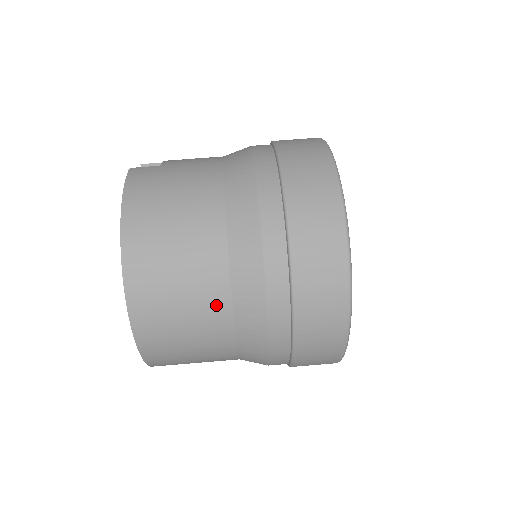
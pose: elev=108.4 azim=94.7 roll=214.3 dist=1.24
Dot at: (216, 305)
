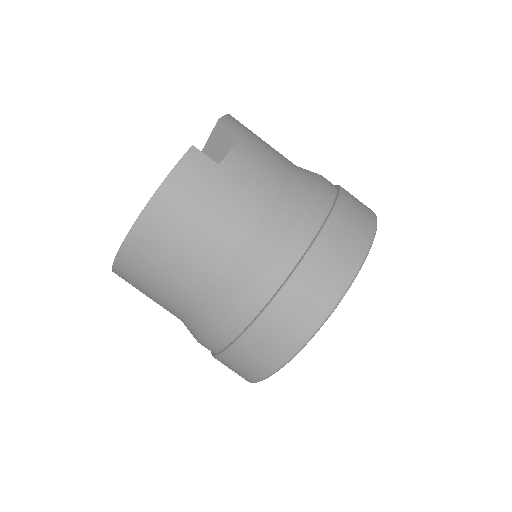
Dot at: (176, 307)
